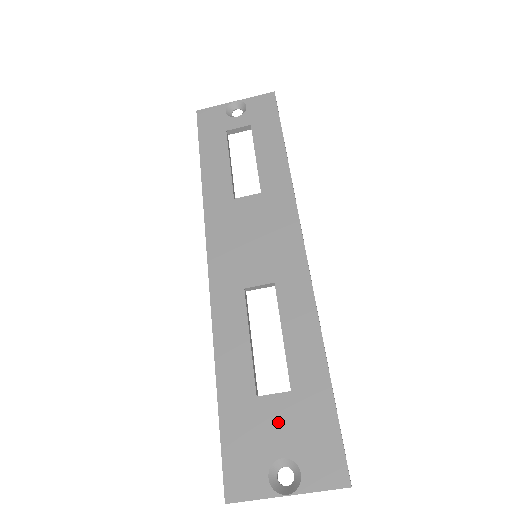
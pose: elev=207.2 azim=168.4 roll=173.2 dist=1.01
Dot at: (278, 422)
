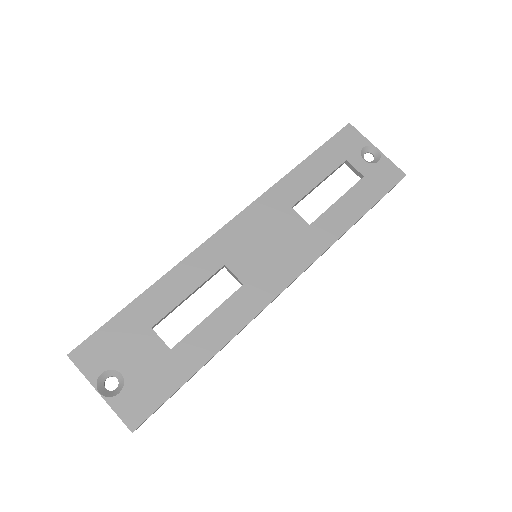
Dot at: (144, 355)
